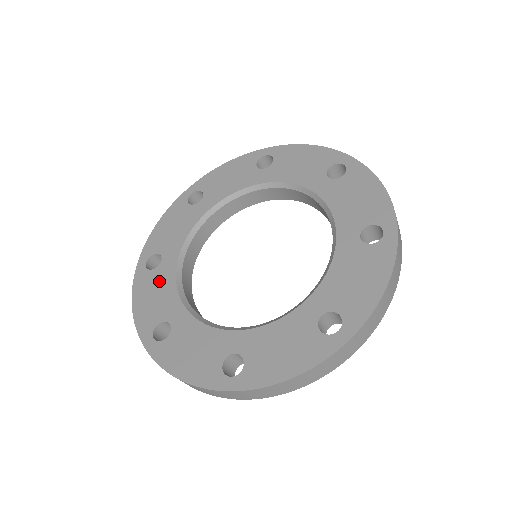
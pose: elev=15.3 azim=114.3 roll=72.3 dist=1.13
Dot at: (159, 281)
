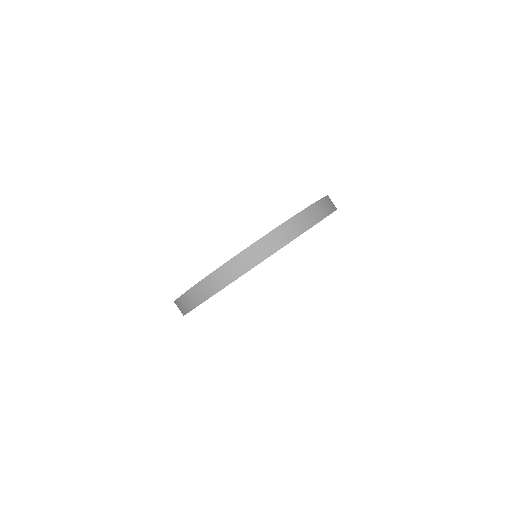
Dot at: occluded
